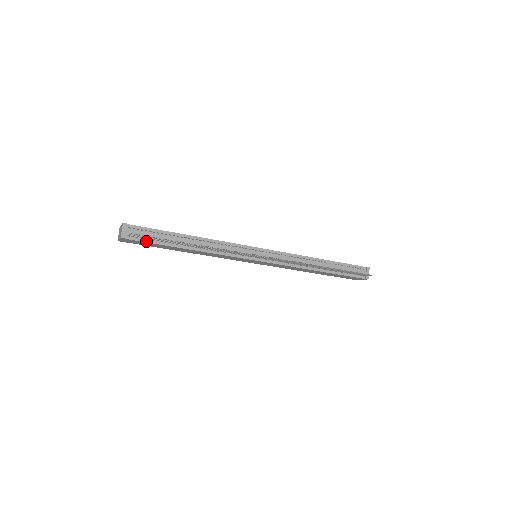
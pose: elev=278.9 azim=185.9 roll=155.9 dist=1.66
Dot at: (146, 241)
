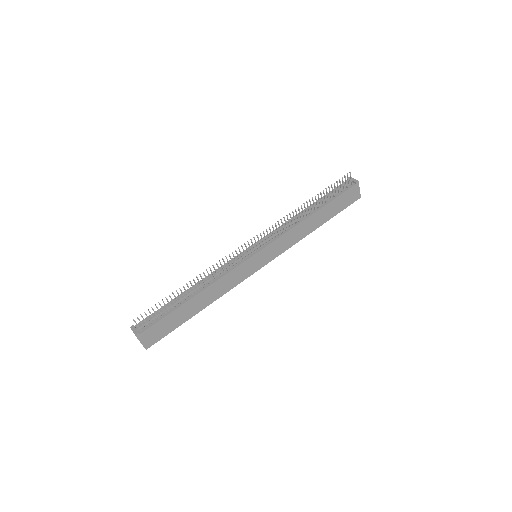
Dot at: (157, 321)
